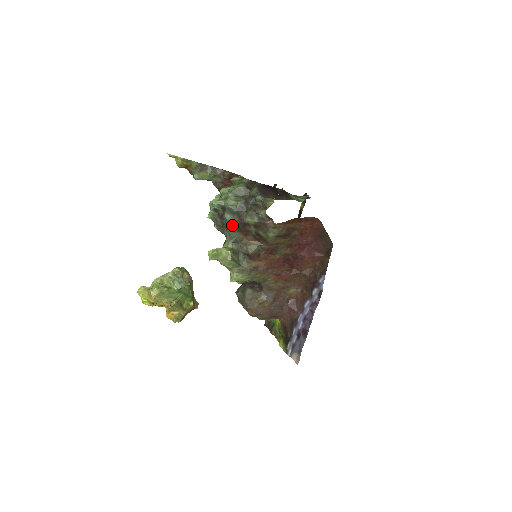
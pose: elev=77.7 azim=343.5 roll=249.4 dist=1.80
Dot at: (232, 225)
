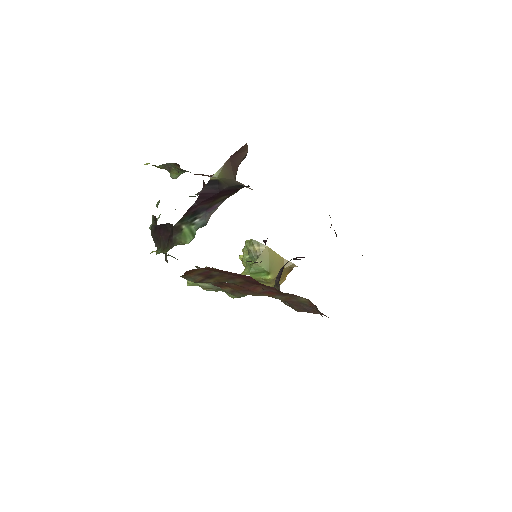
Dot at: occluded
